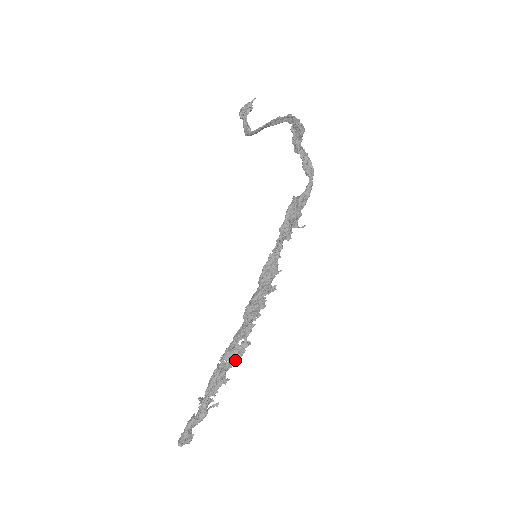
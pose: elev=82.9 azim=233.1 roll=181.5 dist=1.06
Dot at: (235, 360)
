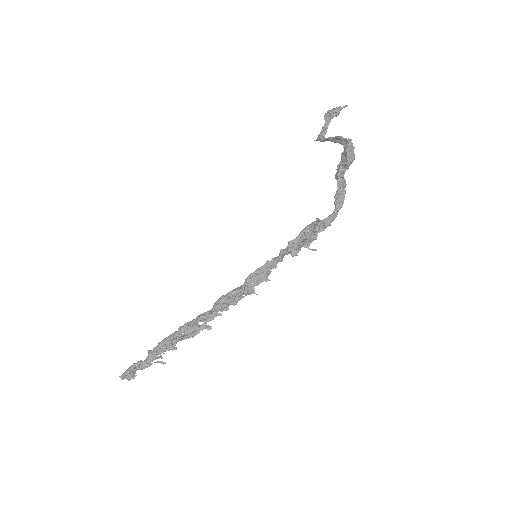
Dot at: (188, 336)
